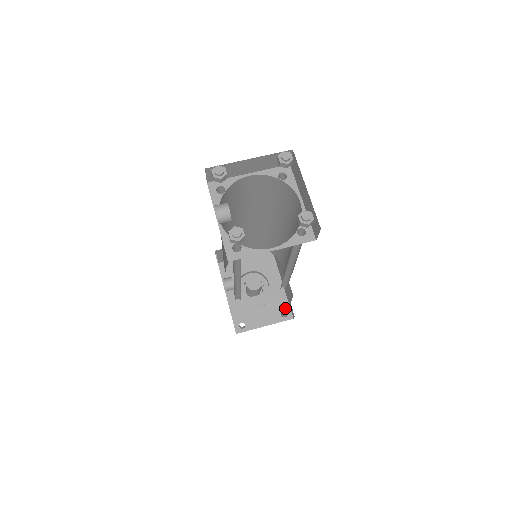
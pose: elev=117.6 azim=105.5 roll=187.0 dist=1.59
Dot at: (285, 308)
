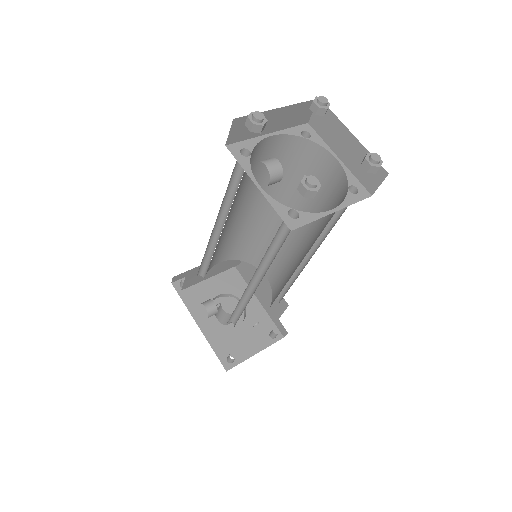
Dot at: (271, 328)
